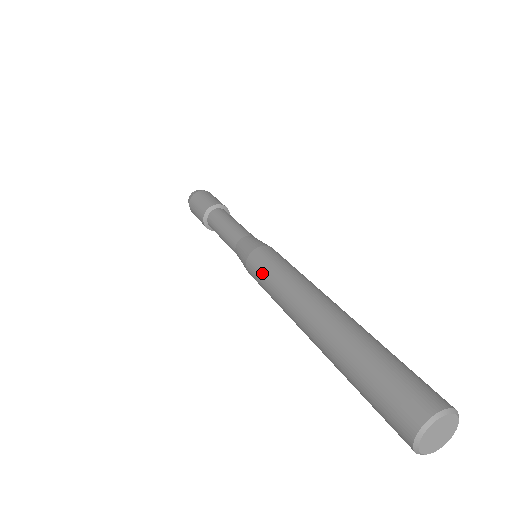
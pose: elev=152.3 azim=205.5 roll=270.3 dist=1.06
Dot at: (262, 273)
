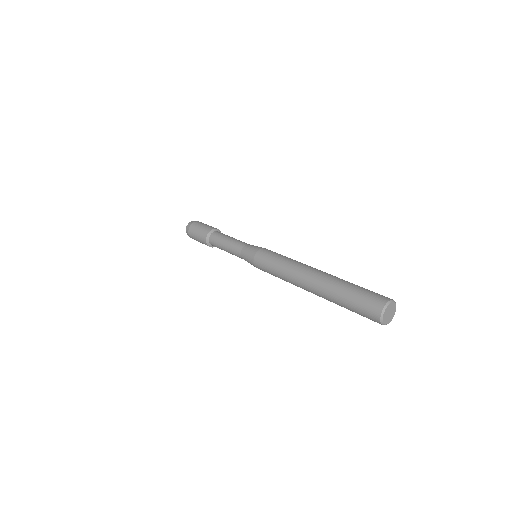
Dot at: (269, 272)
